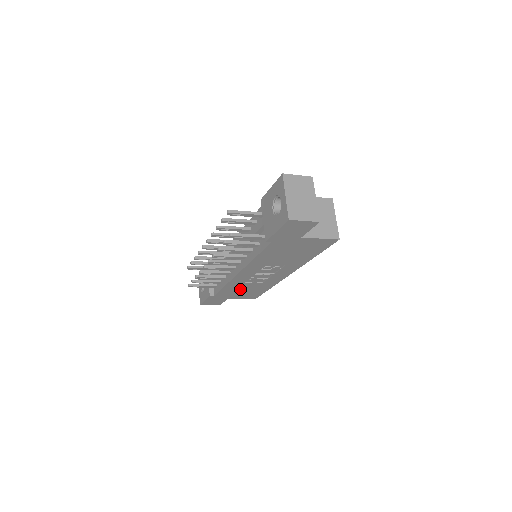
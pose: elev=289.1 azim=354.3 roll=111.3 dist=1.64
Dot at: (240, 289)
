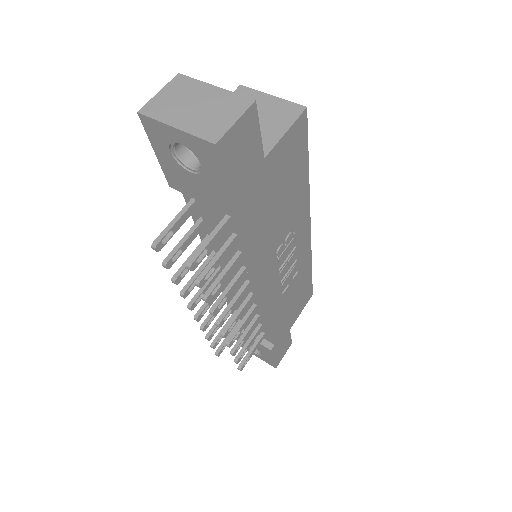
Dot at: (287, 306)
